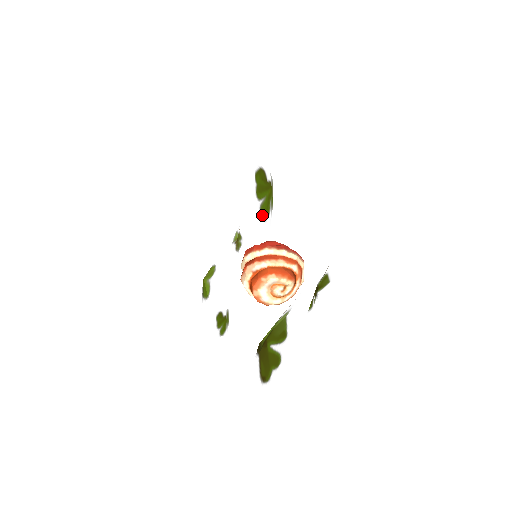
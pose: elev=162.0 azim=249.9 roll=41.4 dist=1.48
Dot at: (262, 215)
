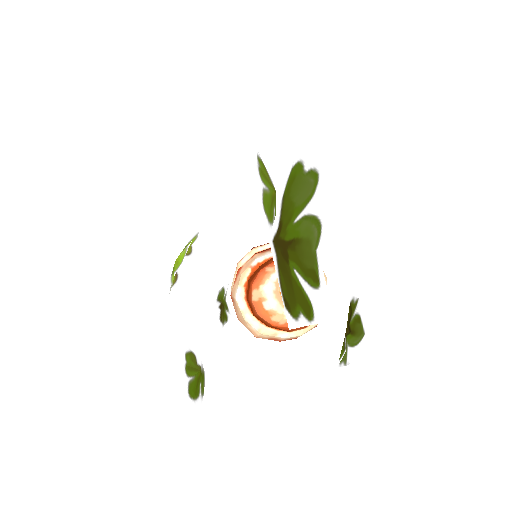
Dot at: (265, 206)
